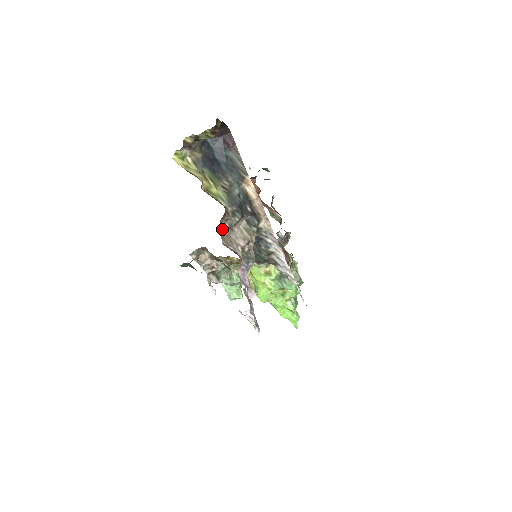
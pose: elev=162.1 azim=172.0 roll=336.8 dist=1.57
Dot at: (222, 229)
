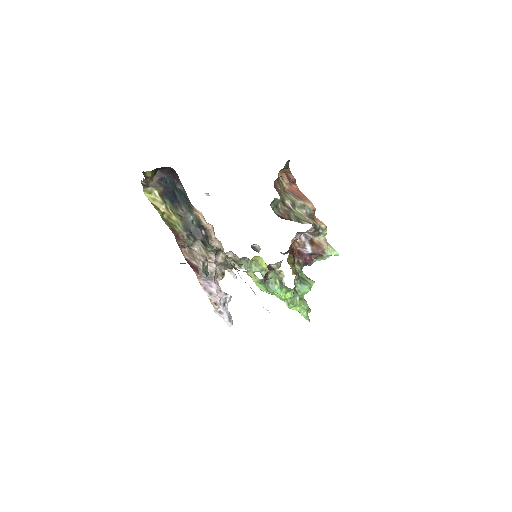
Dot at: (187, 247)
